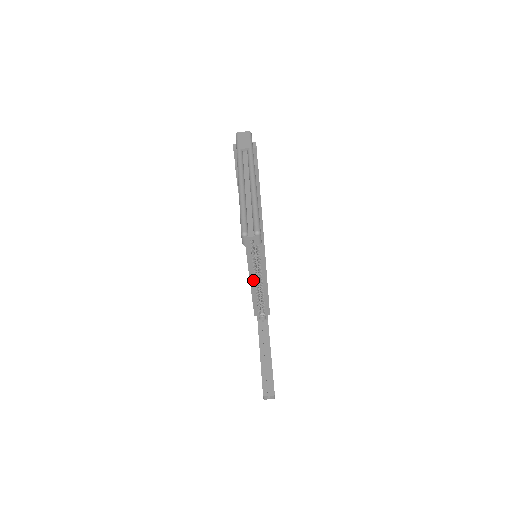
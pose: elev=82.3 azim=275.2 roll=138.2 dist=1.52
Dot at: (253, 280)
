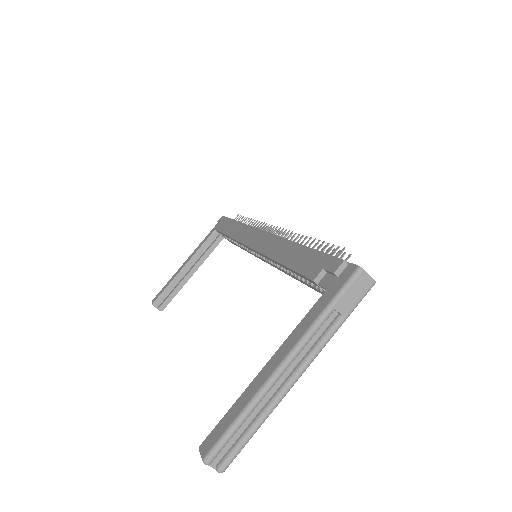
Dot at: occluded
